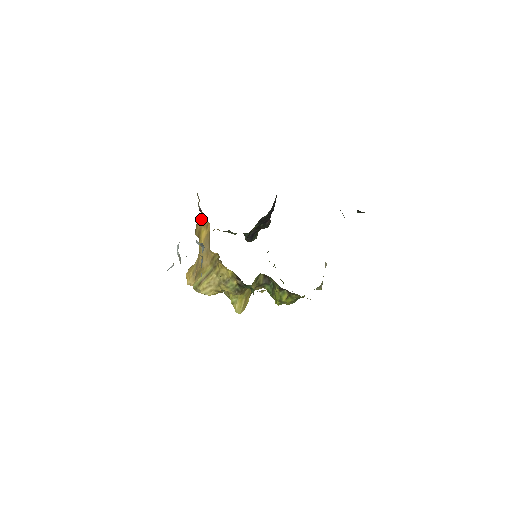
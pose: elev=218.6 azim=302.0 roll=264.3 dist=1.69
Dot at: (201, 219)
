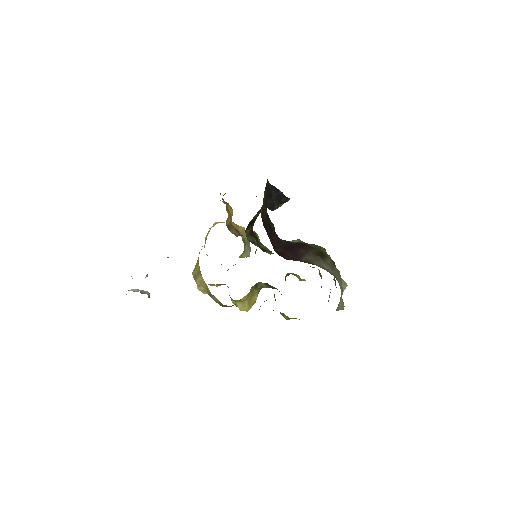
Dot at: occluded
